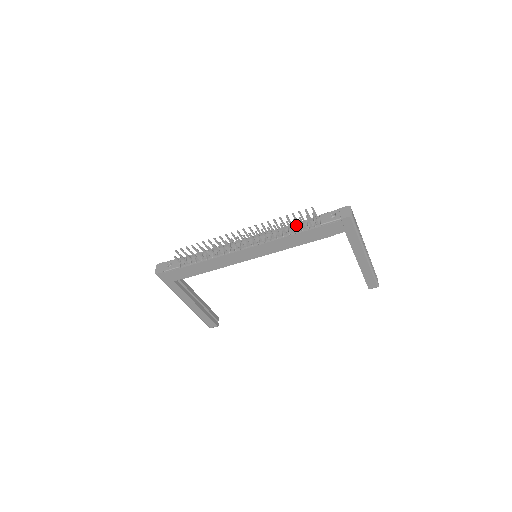
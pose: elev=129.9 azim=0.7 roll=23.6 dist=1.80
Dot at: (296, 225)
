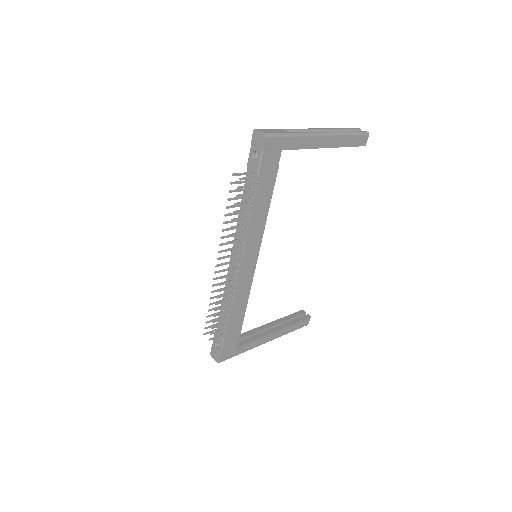
Dot at: (243, 203)
